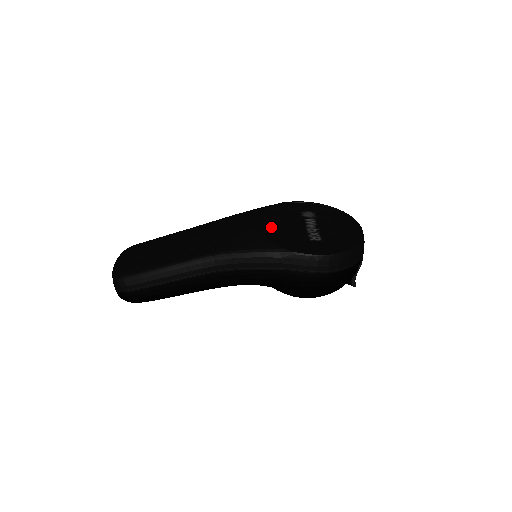
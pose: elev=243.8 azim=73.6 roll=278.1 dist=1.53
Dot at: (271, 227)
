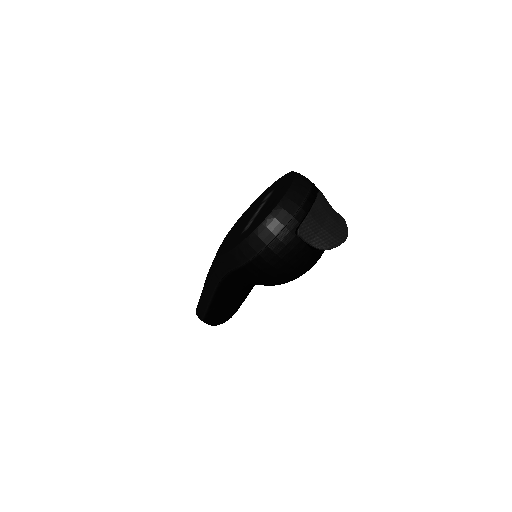
Dot at: (232, 232)
